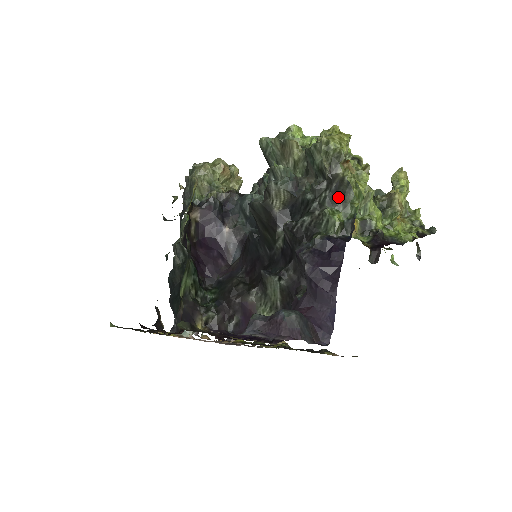
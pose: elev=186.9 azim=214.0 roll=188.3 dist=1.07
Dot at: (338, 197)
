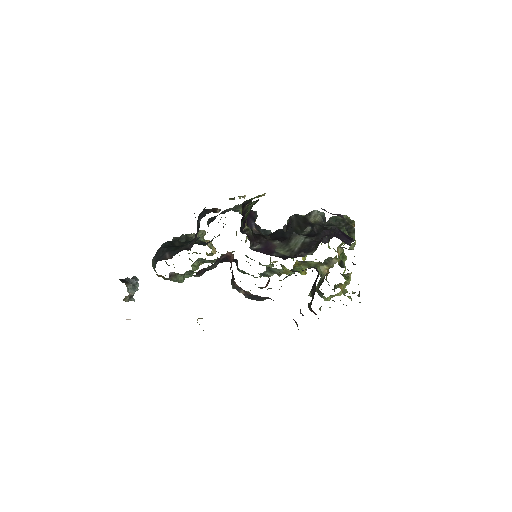
Dot at: (347, 232)
